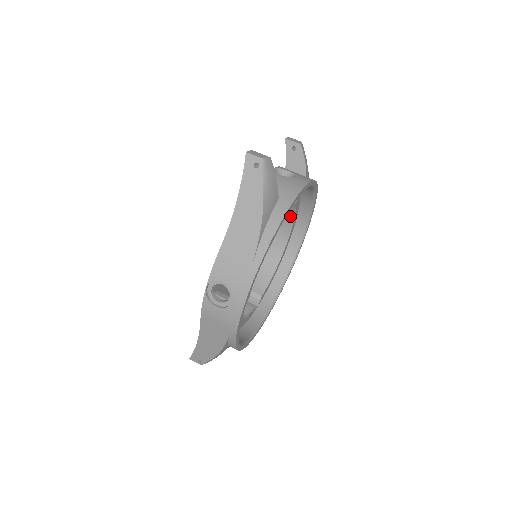
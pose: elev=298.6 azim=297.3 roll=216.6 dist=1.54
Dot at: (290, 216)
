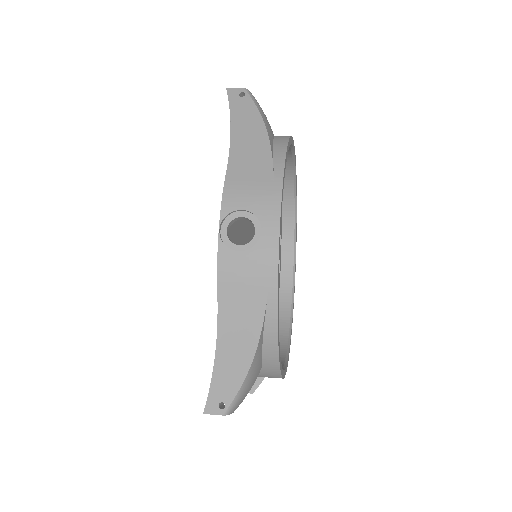
Dot at: occluded
